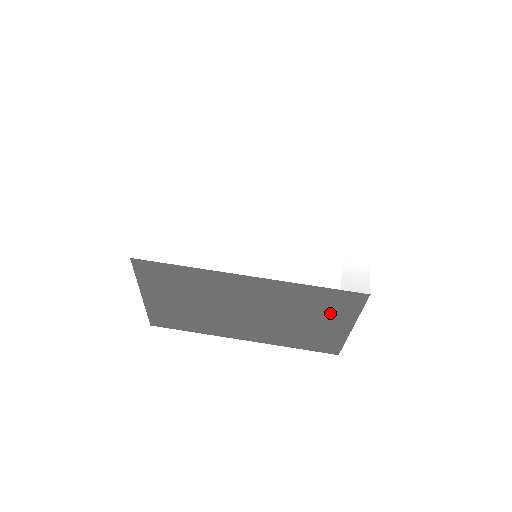
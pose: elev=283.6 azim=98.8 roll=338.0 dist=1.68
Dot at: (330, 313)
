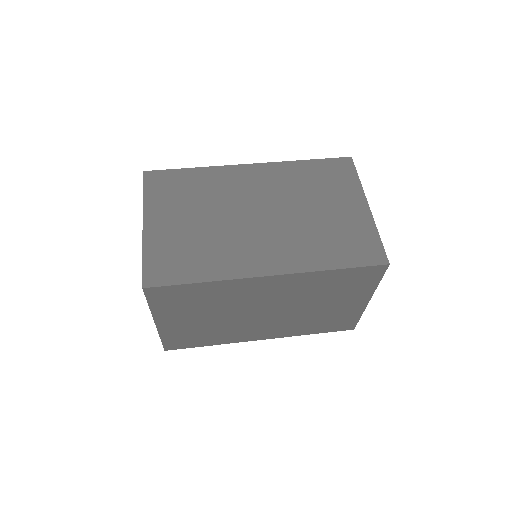
Dot at: (336, 190)
